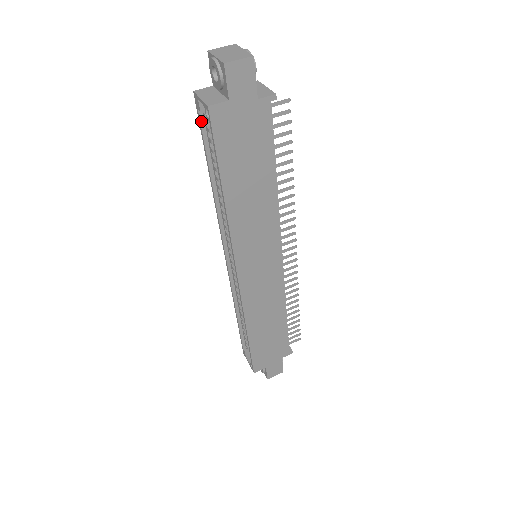
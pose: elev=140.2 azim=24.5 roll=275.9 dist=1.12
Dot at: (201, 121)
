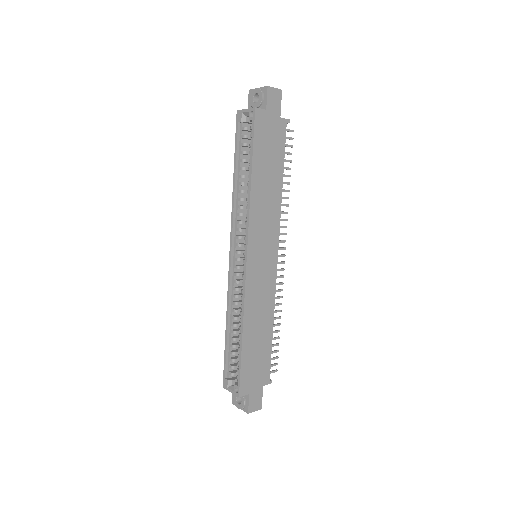
Dot at: (238, 131)
